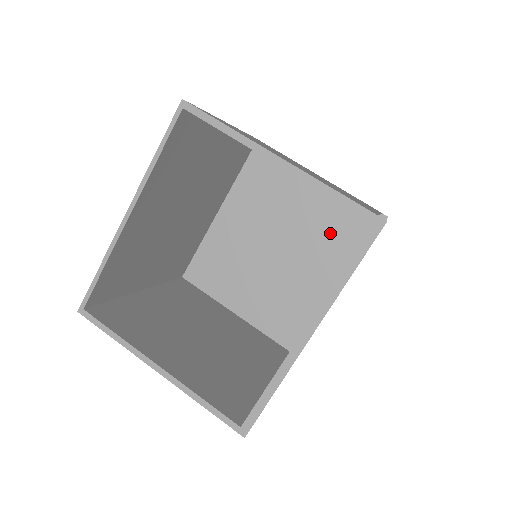
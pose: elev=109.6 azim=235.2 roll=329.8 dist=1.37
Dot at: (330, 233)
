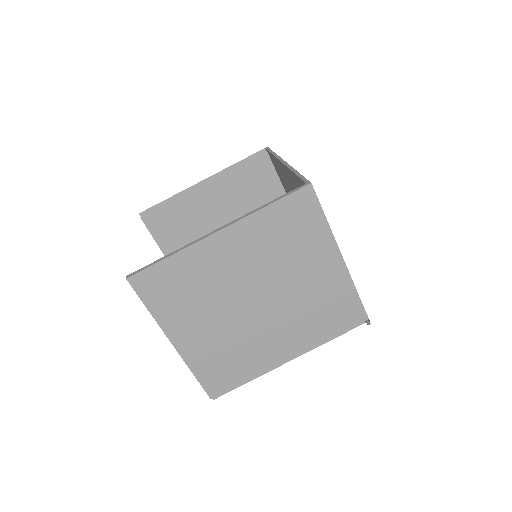
Dot at: occluded
